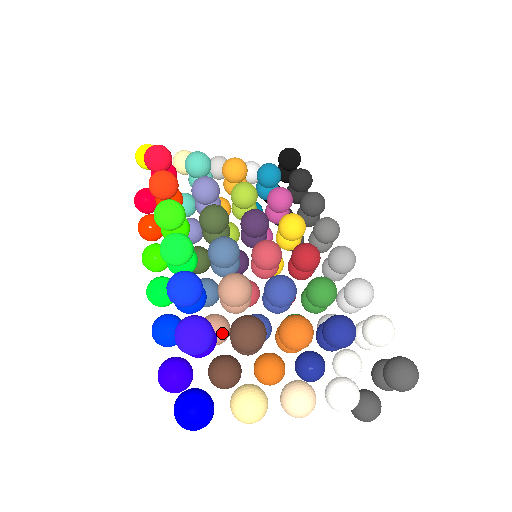
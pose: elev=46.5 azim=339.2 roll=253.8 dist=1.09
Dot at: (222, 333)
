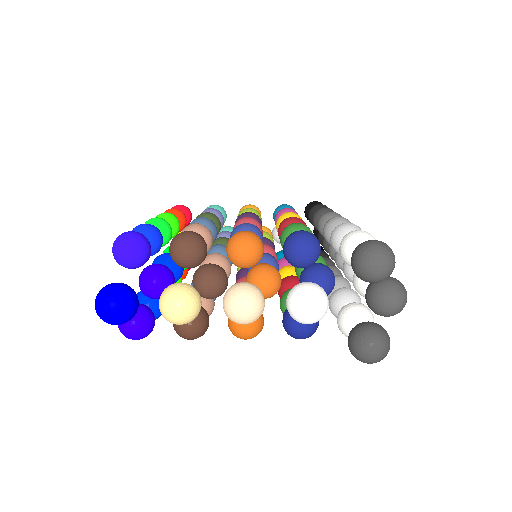
Dot at: occluded
